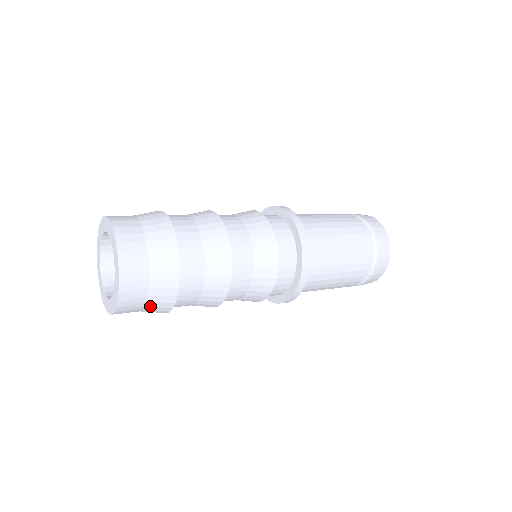
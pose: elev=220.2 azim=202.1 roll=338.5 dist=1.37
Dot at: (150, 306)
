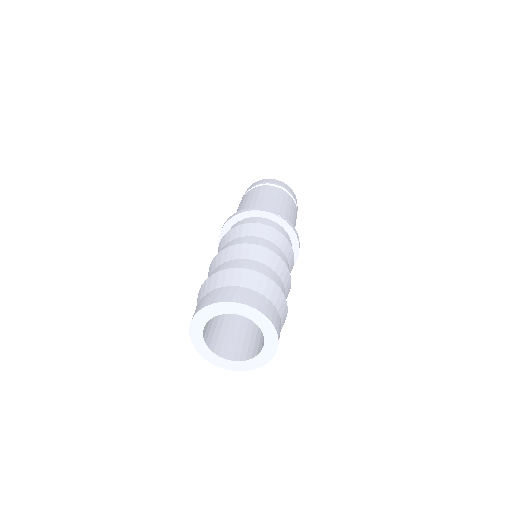
Dot at: occluded
